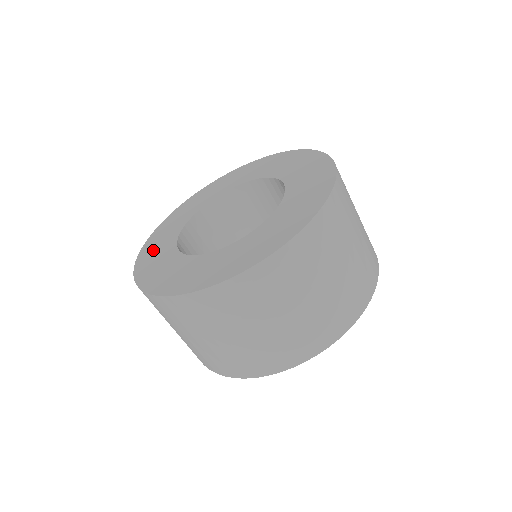
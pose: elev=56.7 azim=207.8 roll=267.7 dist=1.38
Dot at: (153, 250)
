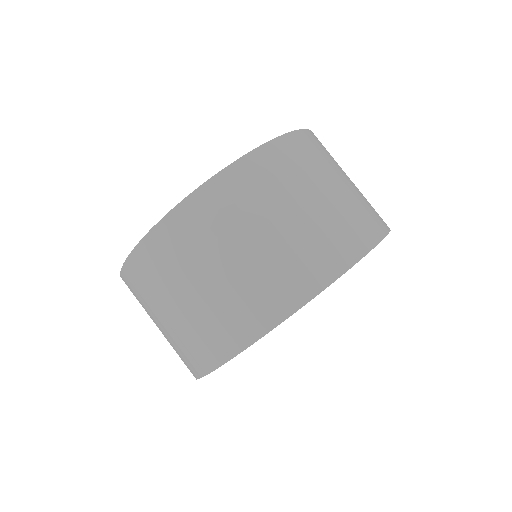
Dot at: occluded
